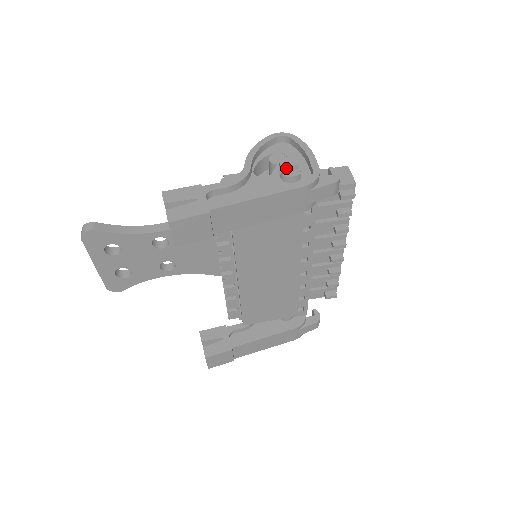
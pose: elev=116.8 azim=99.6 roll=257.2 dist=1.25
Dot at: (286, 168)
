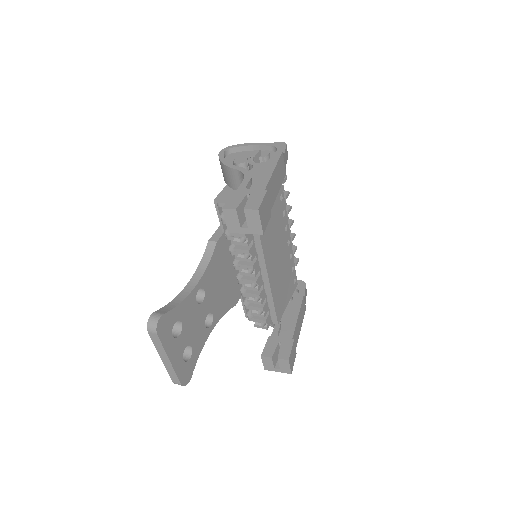
Dot at: (256, 156)
